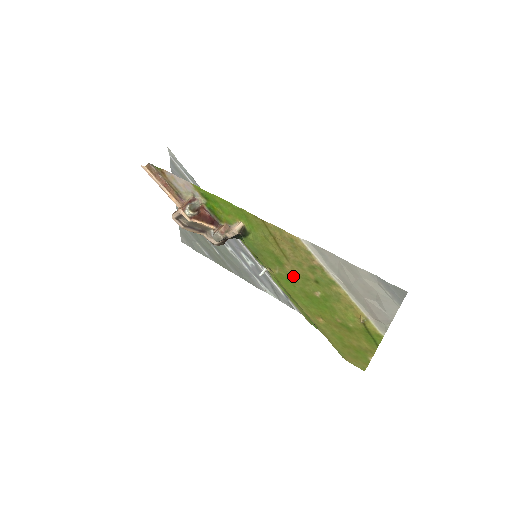
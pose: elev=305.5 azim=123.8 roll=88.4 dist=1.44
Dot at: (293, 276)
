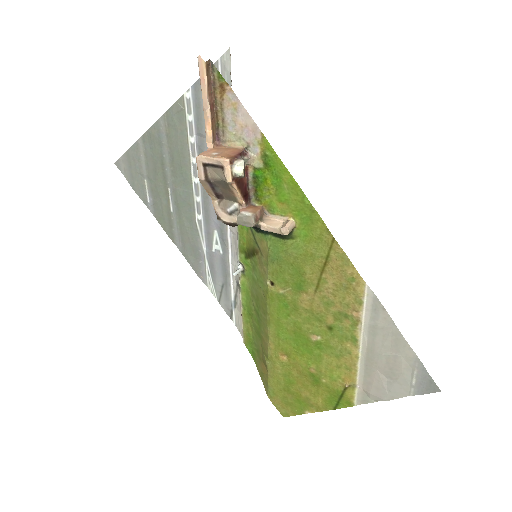
Dot at: (301, 307)
